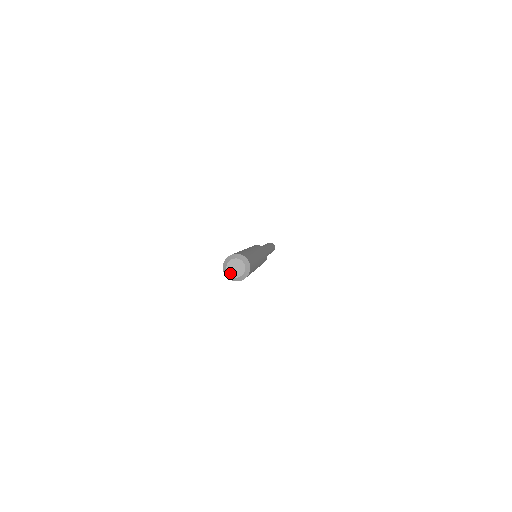
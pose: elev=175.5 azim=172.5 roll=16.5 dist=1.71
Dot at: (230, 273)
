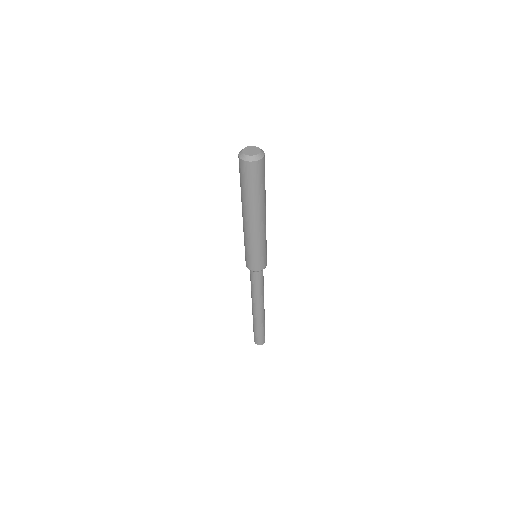
Dot at: (244, 151)
